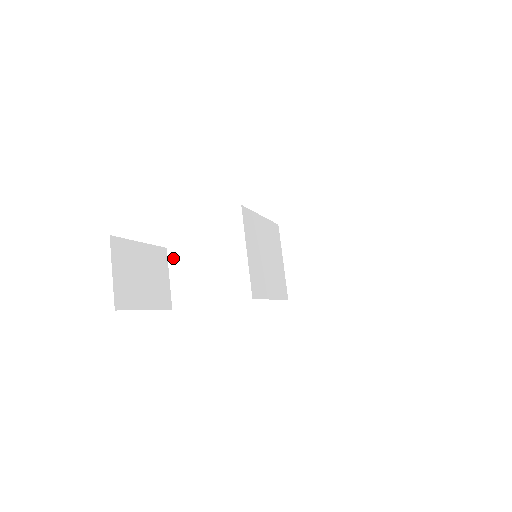
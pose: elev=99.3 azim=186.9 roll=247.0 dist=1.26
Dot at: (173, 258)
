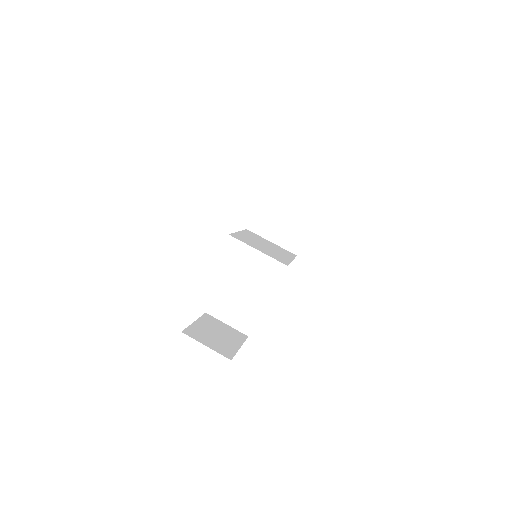
Dot at: (215, 313)
